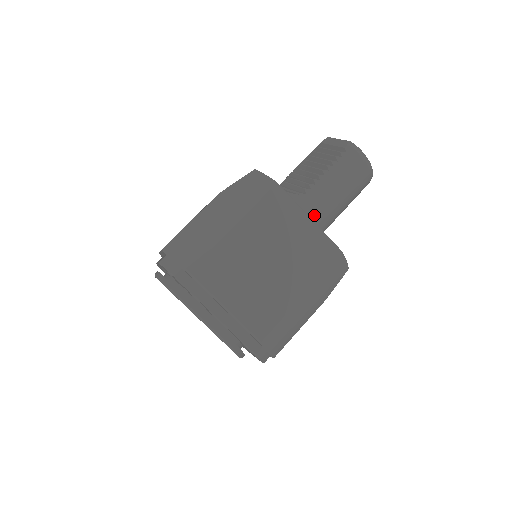
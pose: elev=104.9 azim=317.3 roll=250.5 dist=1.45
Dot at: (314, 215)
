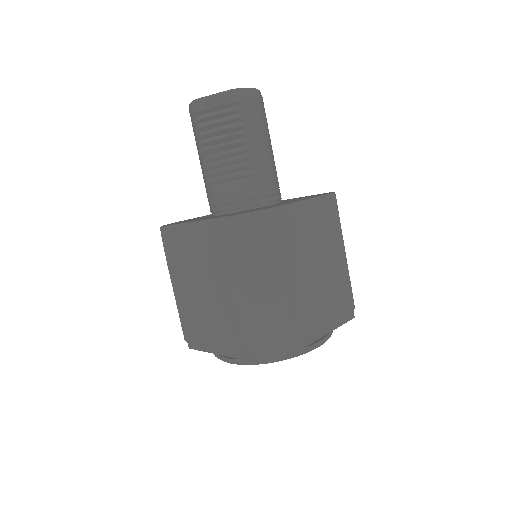
Dot at: (274, 184)
